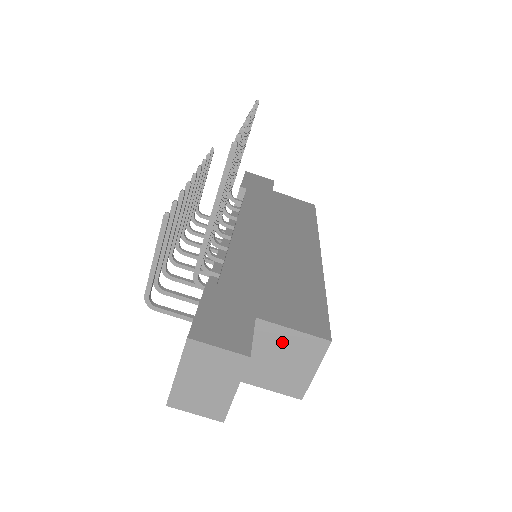
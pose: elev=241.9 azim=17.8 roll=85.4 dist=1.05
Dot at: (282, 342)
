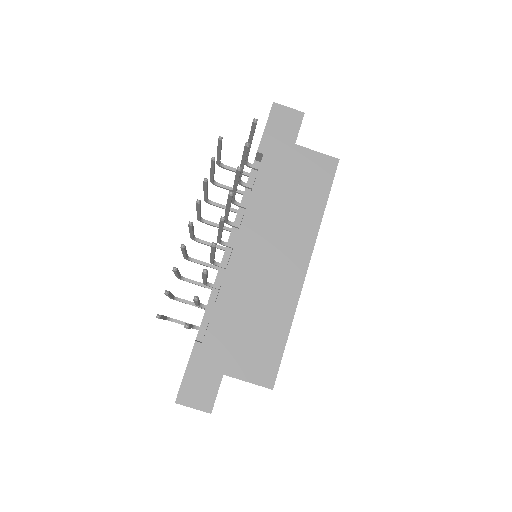
Dot at: occluded
